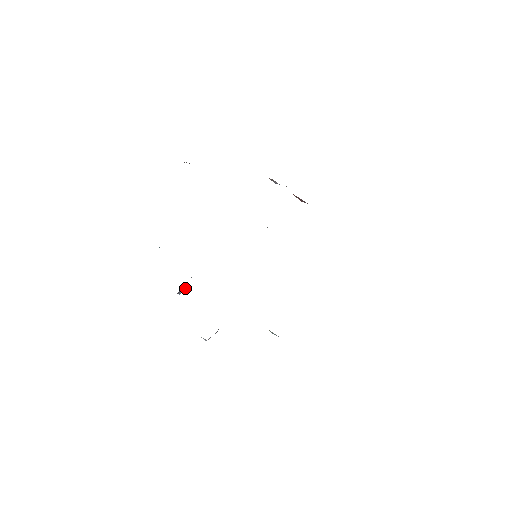
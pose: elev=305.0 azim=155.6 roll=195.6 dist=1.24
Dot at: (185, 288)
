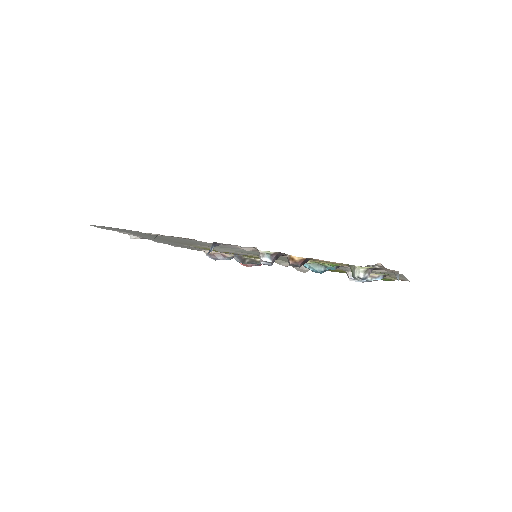
Dot at: (211, 250)
